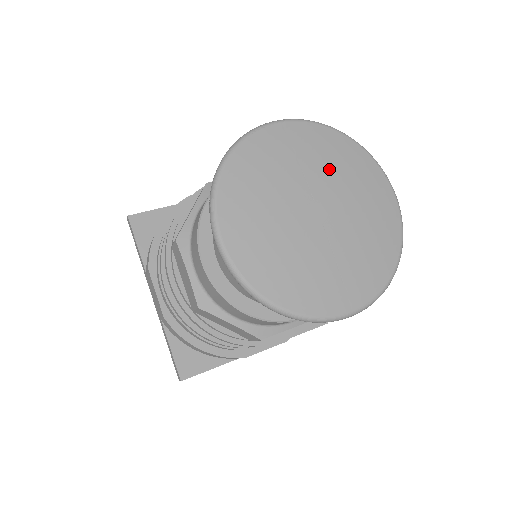
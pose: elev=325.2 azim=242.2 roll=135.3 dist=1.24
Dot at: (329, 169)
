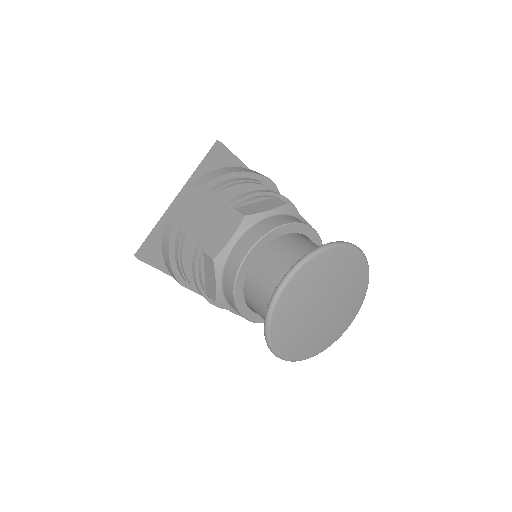
Dot at: (324, 282)
